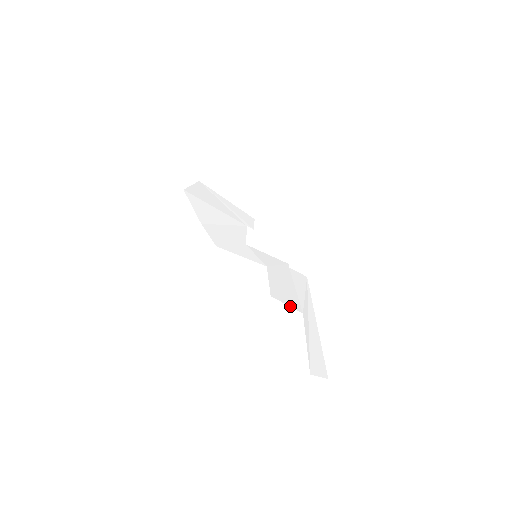
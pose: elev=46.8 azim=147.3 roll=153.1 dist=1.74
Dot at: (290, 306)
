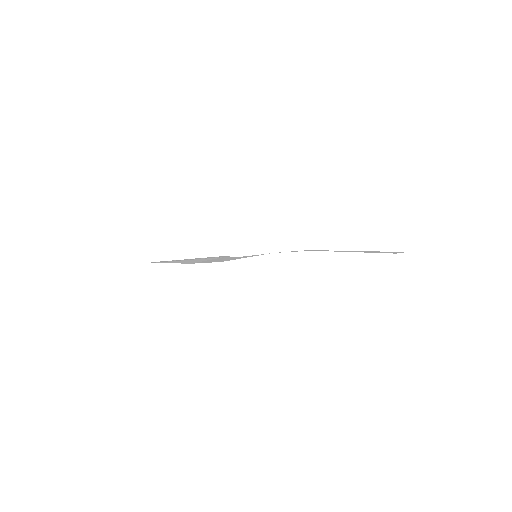
Dot at: occluded
